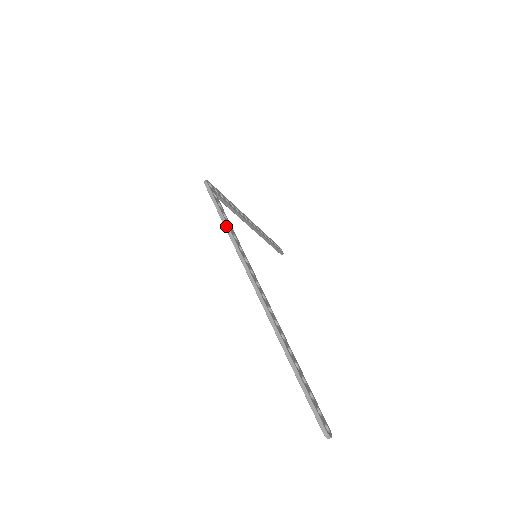
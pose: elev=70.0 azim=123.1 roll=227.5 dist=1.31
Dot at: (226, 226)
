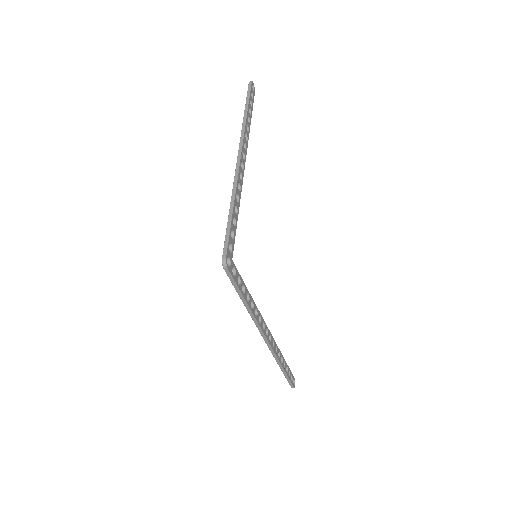
Dot at: (246, 306)
